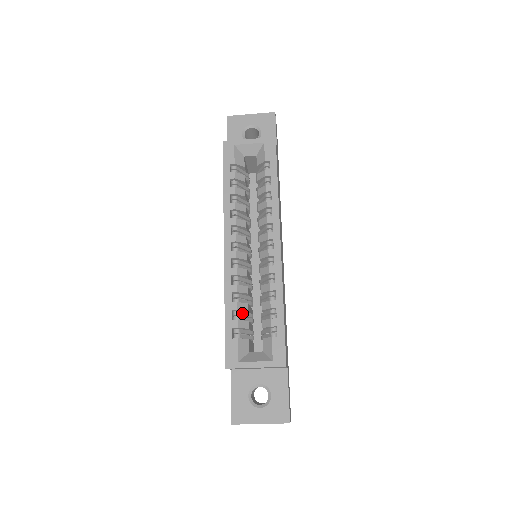
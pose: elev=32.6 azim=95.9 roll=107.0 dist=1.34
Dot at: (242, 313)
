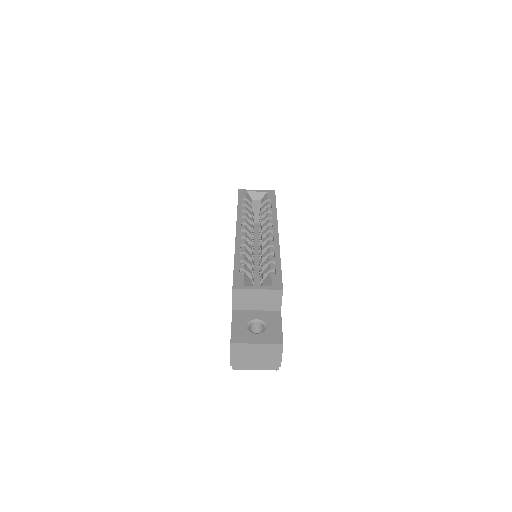
Dot at: occluded
